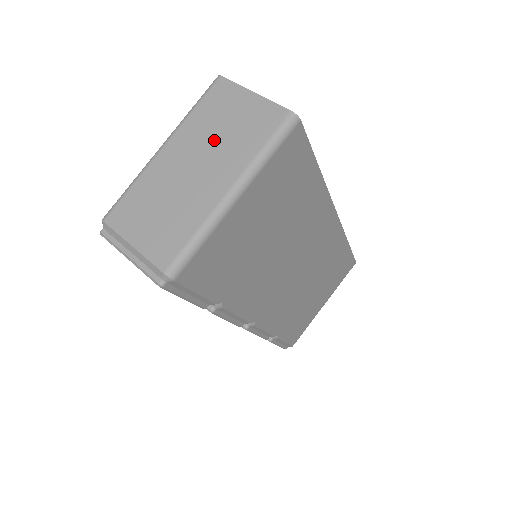
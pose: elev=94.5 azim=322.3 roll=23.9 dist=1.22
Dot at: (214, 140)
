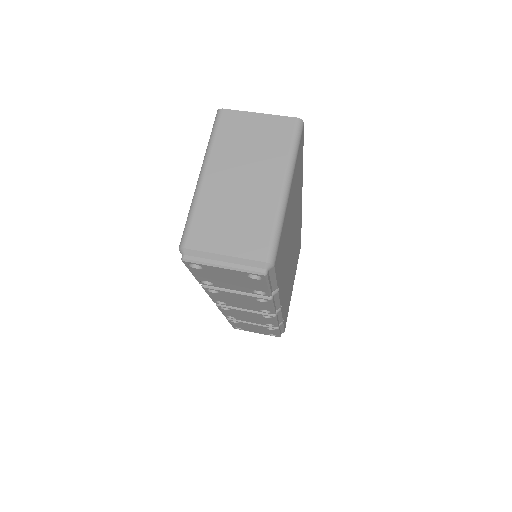
Dot at: (247, 155)
